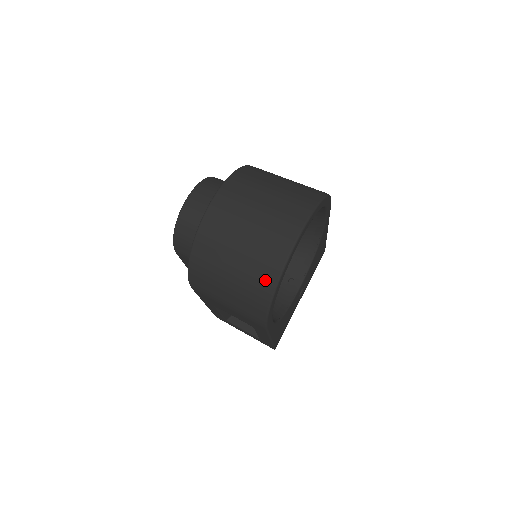
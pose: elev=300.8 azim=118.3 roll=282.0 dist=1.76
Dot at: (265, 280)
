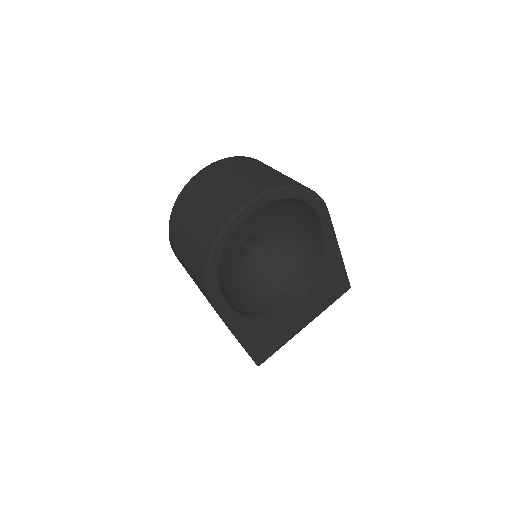
Dot at: (207, 240)
